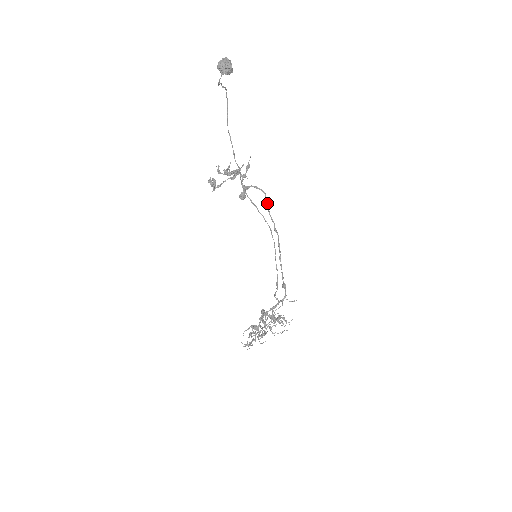
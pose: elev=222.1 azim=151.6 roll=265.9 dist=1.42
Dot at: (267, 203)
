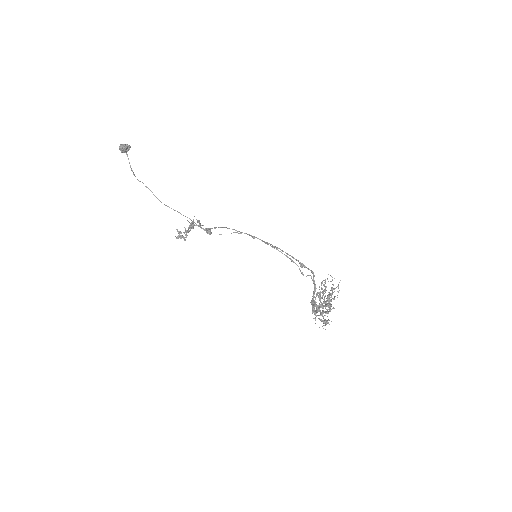
Dot at: occluded
